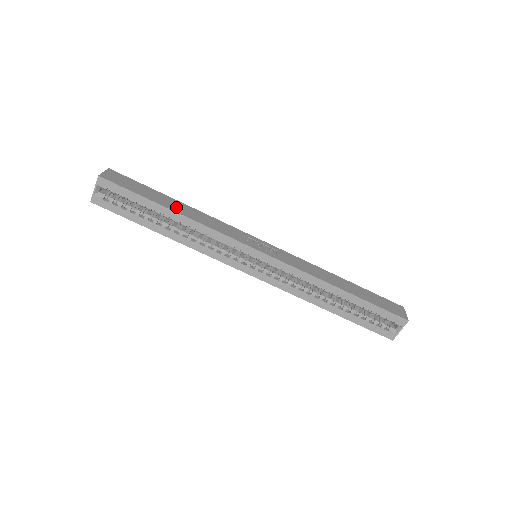
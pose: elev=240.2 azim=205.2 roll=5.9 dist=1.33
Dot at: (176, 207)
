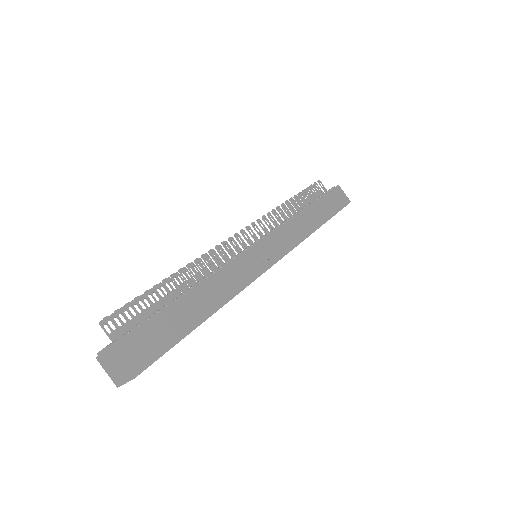
Dot at: (204, 306)
